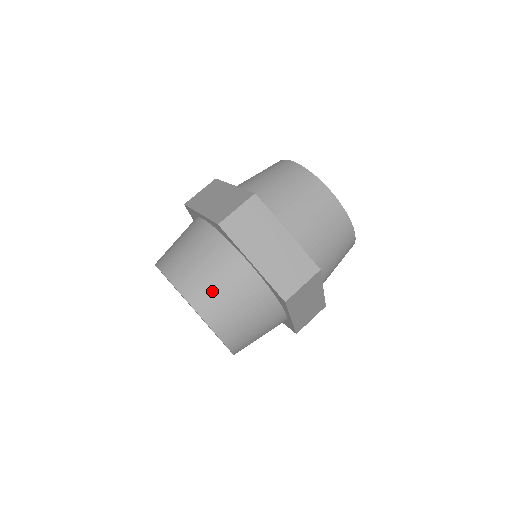
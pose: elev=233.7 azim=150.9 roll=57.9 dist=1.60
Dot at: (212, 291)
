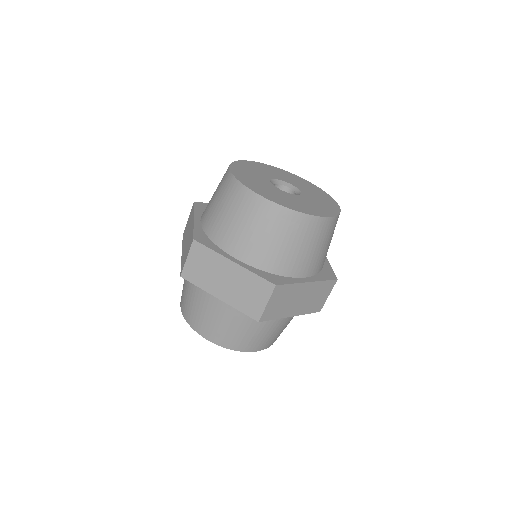
Dot at: (208, 323)
